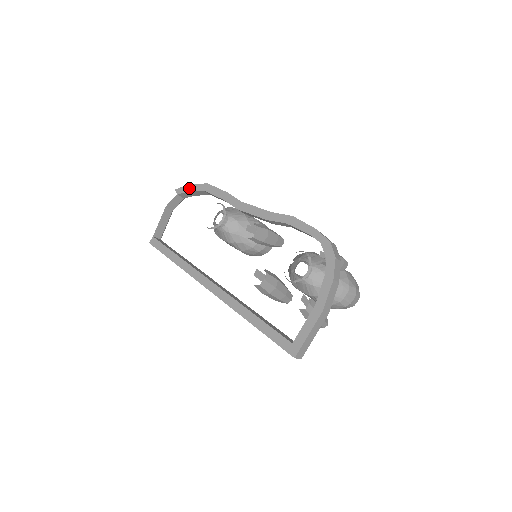
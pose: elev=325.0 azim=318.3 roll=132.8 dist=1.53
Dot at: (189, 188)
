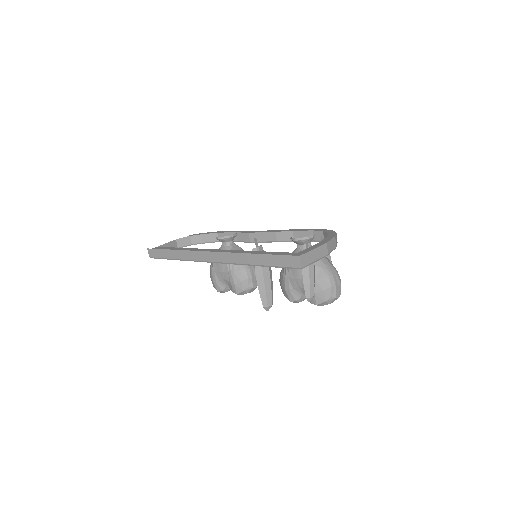
Dot at: (203, 233)
